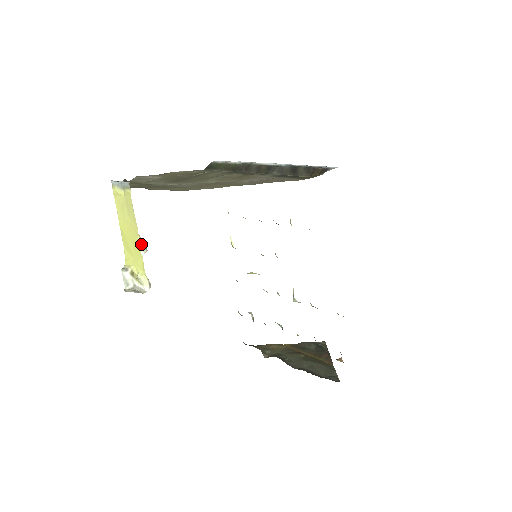
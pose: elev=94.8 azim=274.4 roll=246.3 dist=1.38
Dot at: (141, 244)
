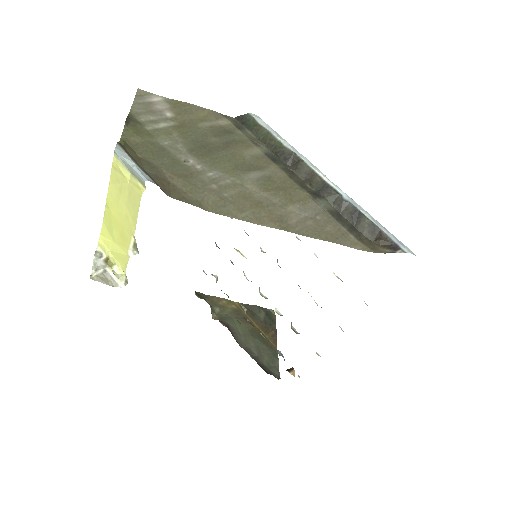
Dot at: (132, 244)
